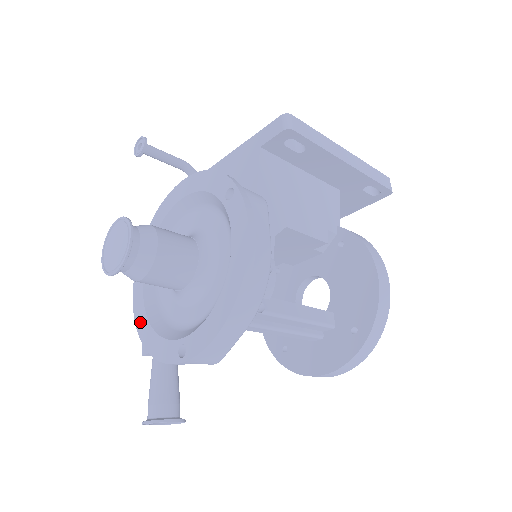
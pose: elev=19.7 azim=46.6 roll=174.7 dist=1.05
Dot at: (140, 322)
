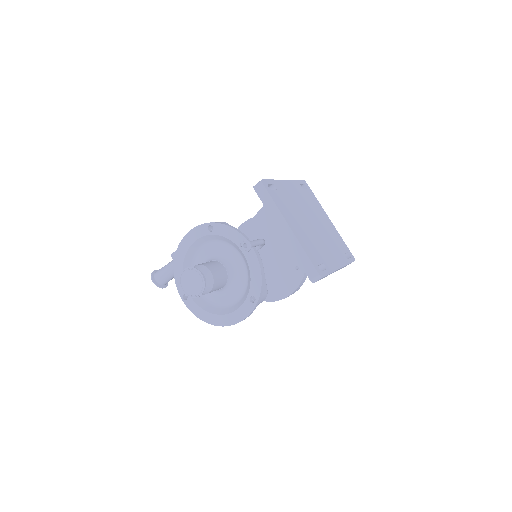
Dot at: (181, 251)
